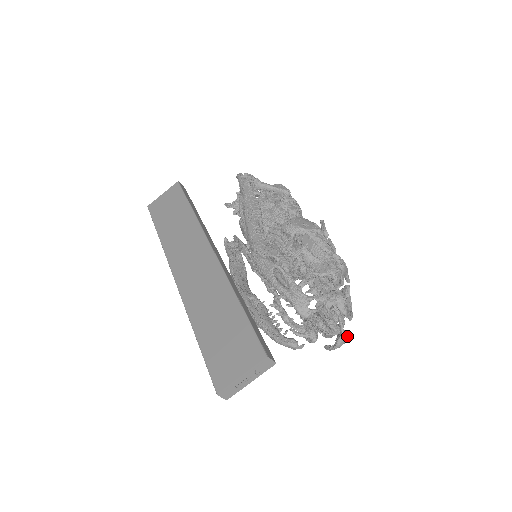
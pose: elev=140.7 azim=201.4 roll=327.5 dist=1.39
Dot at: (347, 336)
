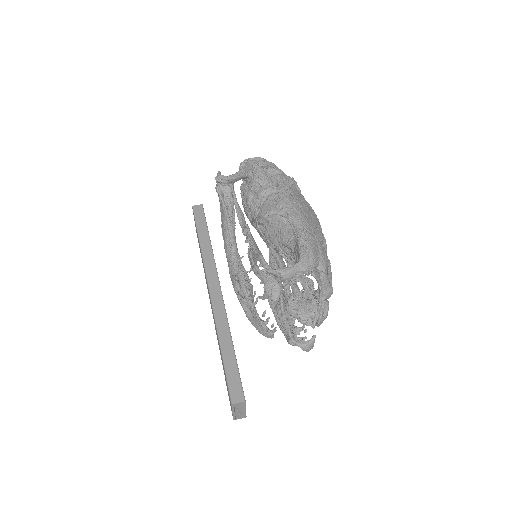
Dot at: (308, 343)
